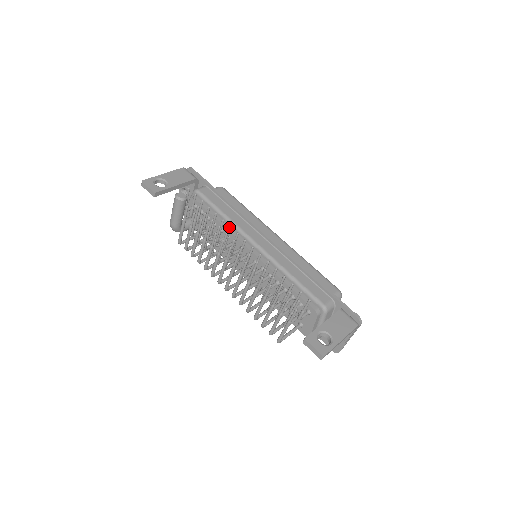
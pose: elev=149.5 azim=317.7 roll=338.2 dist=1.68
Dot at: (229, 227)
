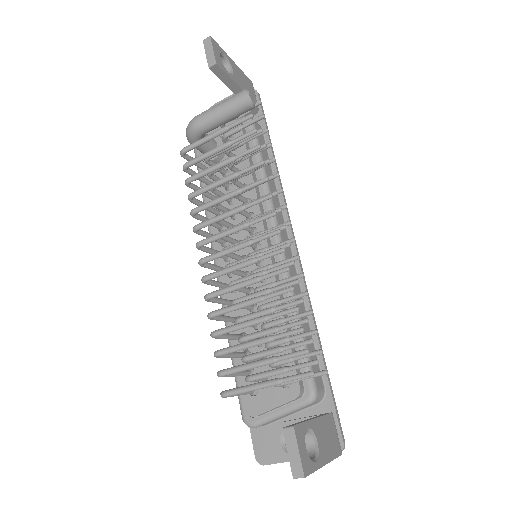
Dot at: (280, 189)
